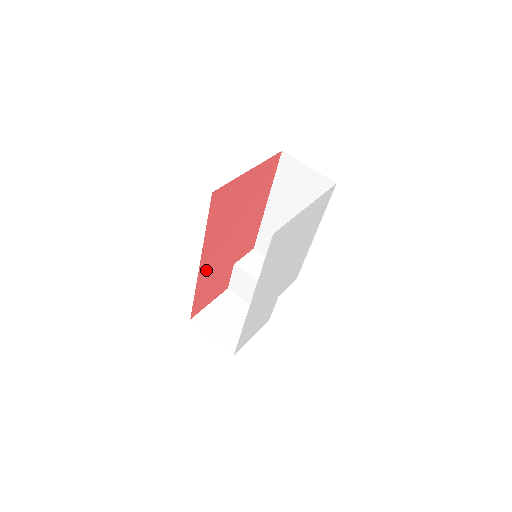
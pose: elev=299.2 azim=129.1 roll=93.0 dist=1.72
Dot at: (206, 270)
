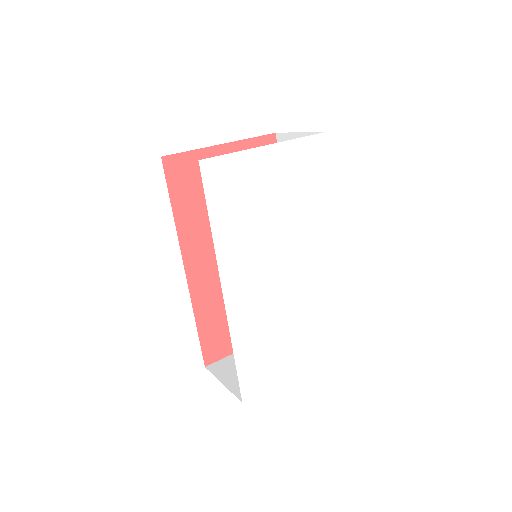
Dot at: (203, 285)
